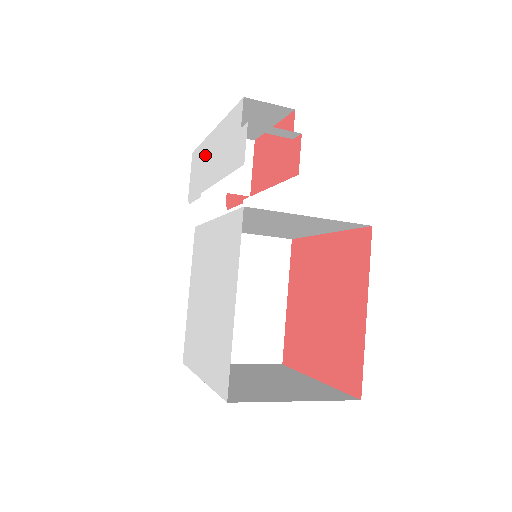
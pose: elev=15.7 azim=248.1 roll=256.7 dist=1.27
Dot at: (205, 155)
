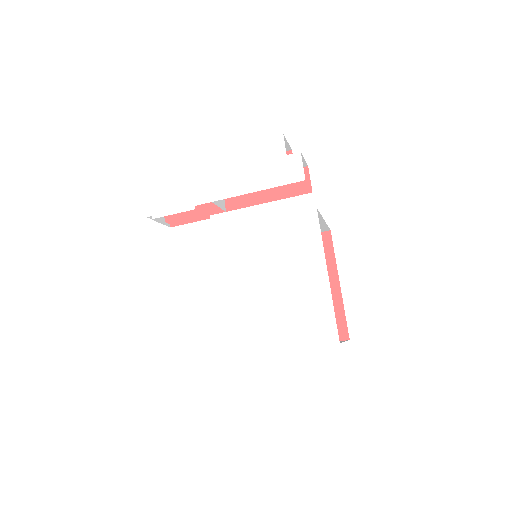
Dot at: (194, 173)
